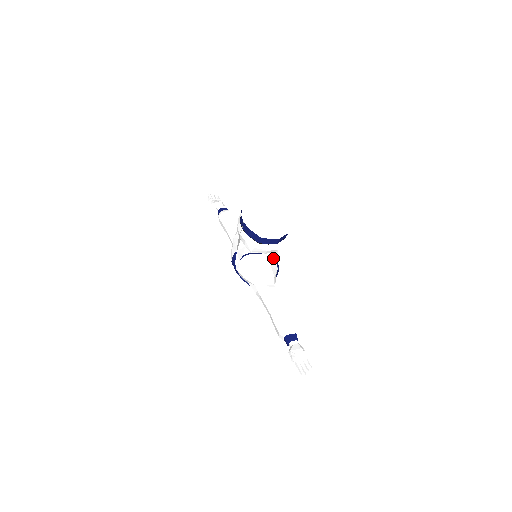
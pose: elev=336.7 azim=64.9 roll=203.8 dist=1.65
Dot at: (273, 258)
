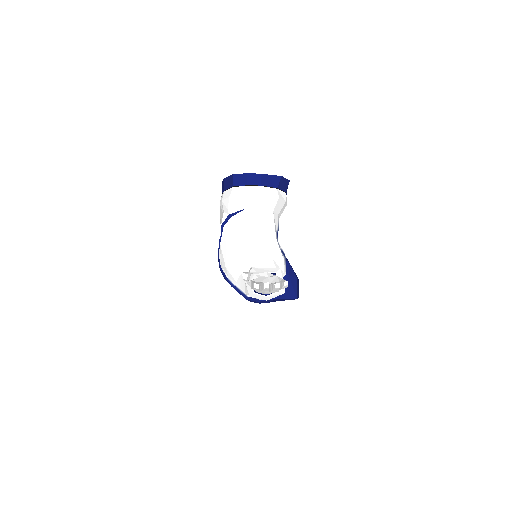
Dot at: (265, 223)
